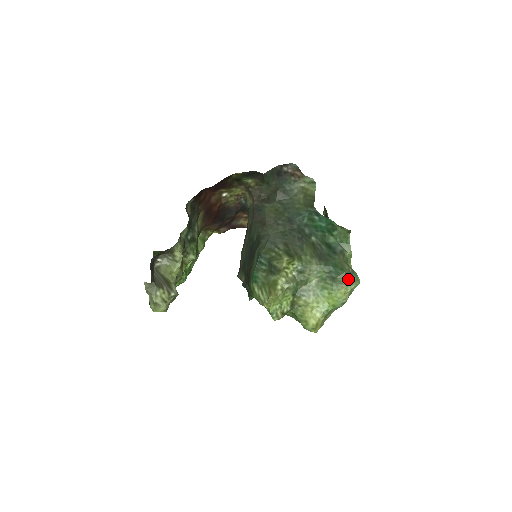
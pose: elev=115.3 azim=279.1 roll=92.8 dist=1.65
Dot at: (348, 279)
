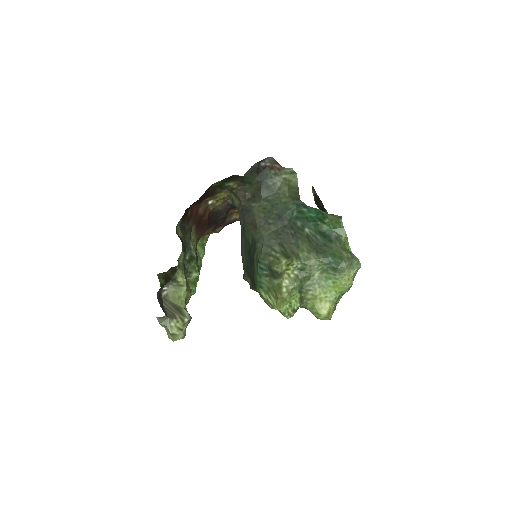
Dot at: (349, 266)
